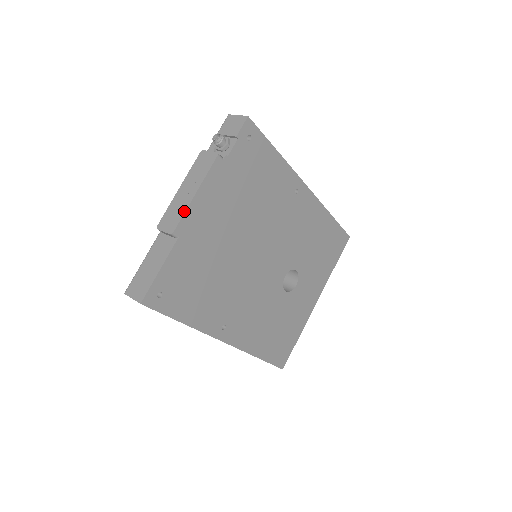
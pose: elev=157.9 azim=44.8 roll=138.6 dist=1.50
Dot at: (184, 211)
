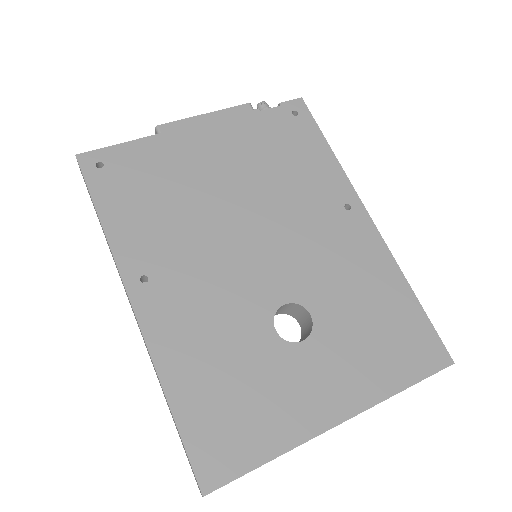
Dot at: (183, 120)
